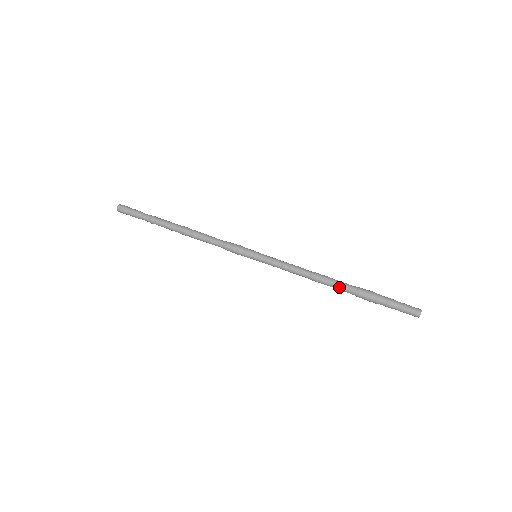
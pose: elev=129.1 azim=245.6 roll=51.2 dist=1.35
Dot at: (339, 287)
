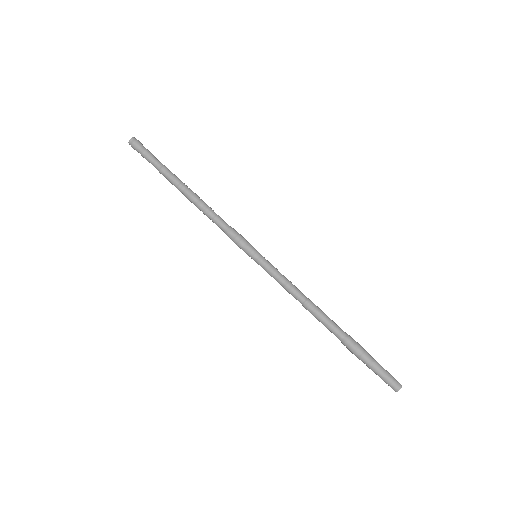
Dot at: (327, 327)
